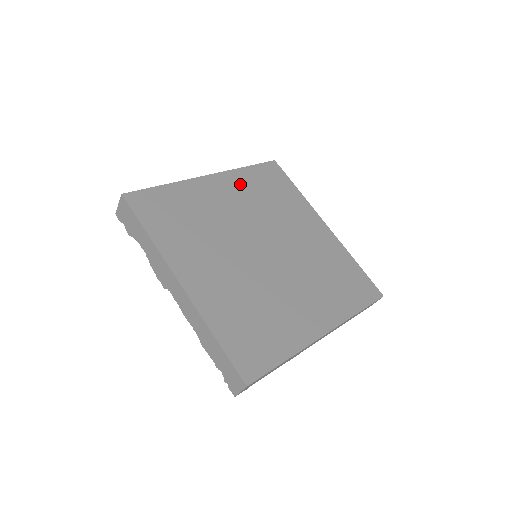
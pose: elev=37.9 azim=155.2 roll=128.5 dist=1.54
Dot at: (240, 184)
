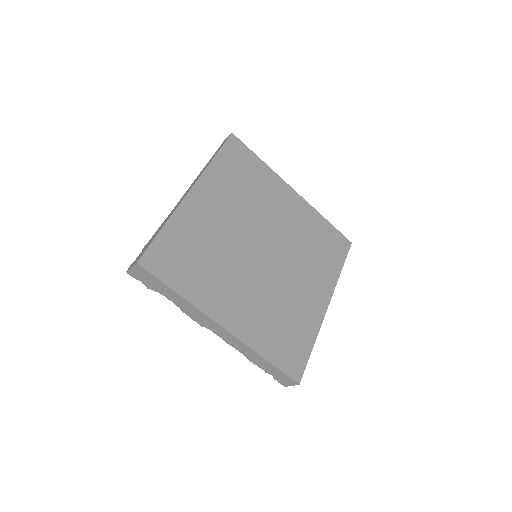
Dot at: (218, 185)
